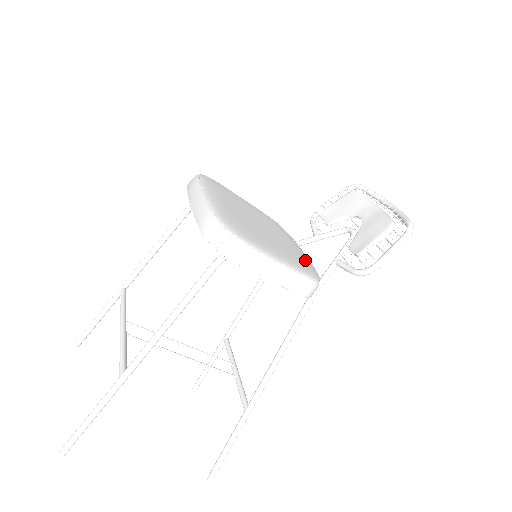
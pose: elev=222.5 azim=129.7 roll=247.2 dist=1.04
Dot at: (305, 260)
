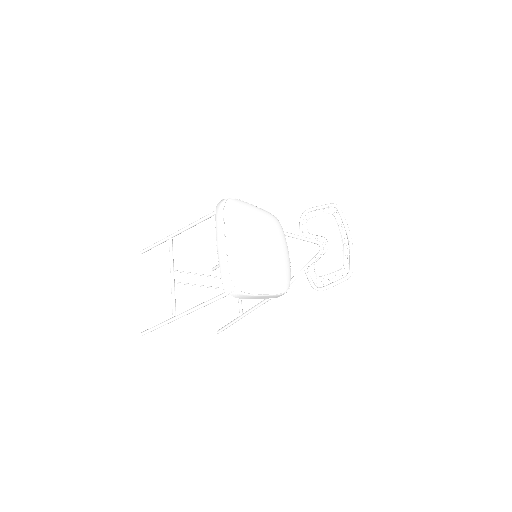
Dot at: (285, 269)
